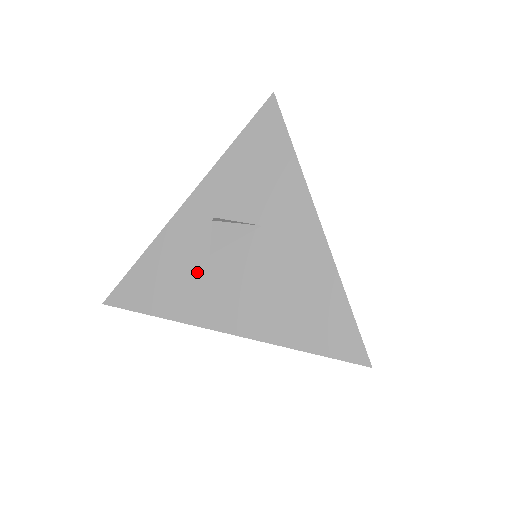
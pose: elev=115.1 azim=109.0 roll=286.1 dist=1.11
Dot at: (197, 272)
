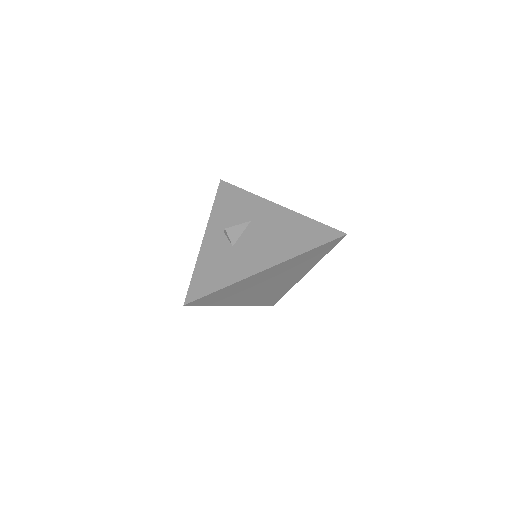
Dot at: (231, 257)
